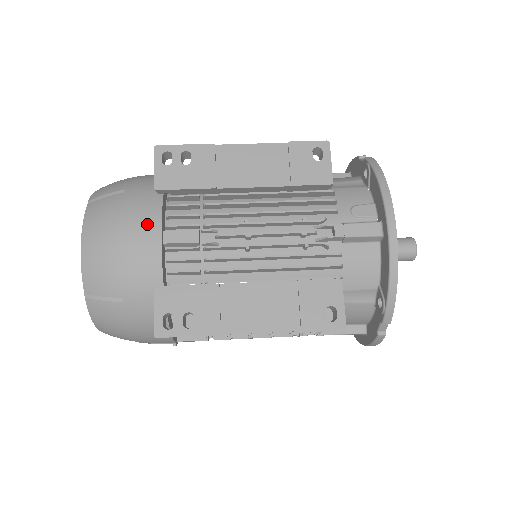
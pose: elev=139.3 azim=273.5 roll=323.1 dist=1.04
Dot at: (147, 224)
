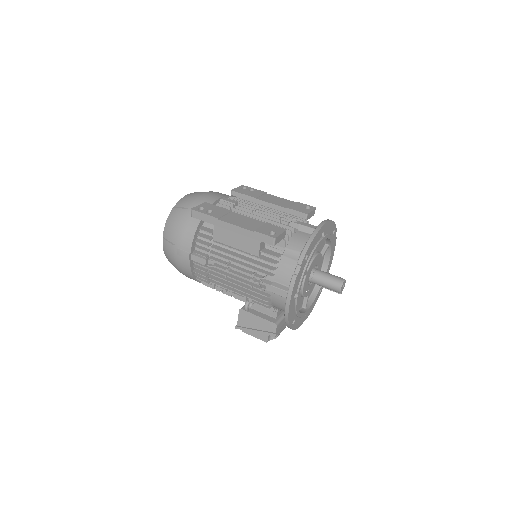
Dot at: (219, 194)
